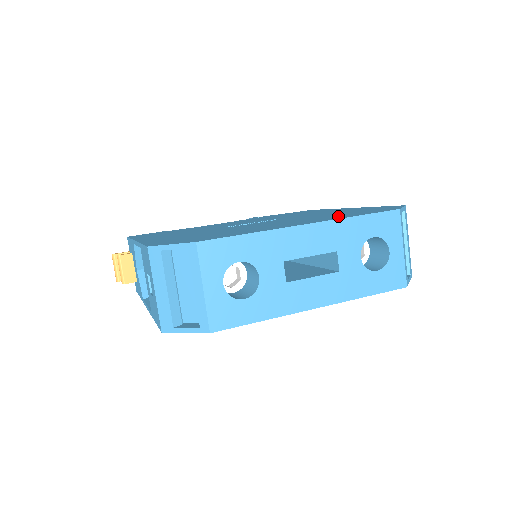
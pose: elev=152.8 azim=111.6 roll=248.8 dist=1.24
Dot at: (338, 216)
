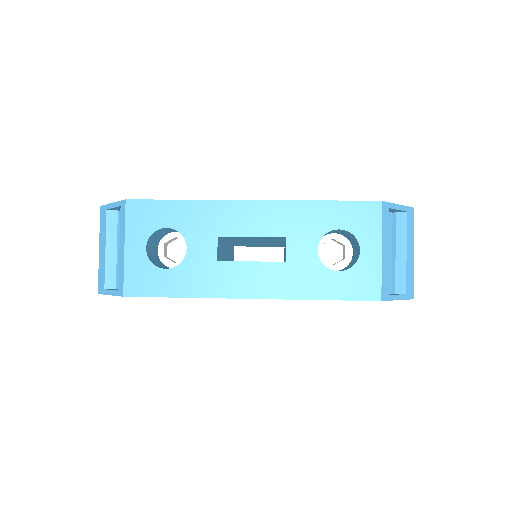
Dot at: occluded
